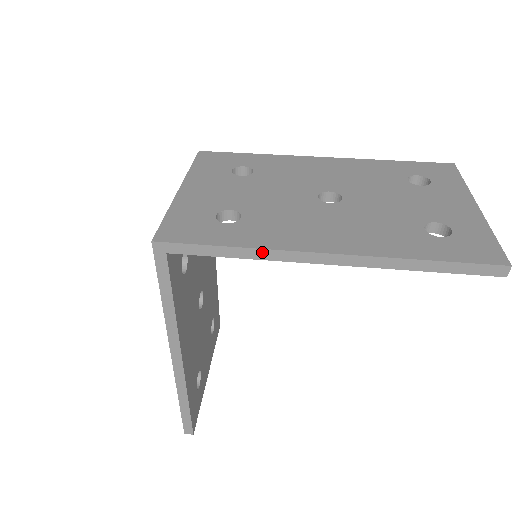
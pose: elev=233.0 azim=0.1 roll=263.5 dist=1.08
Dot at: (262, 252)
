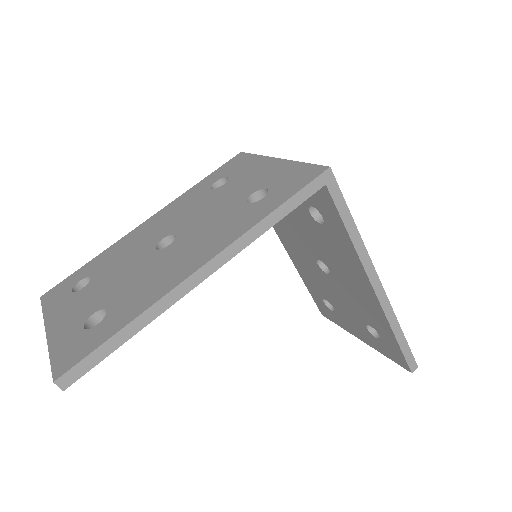
Dot at: (362, 247)
